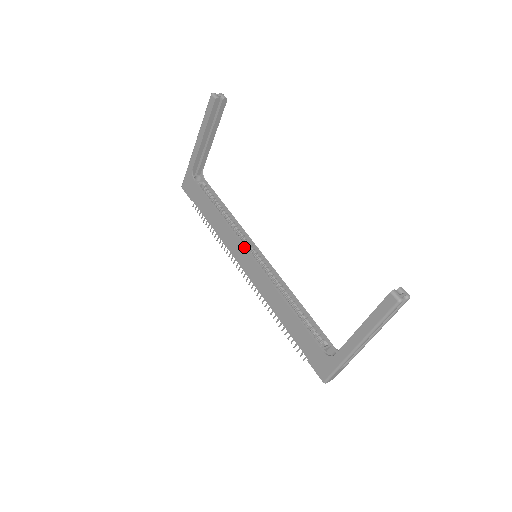
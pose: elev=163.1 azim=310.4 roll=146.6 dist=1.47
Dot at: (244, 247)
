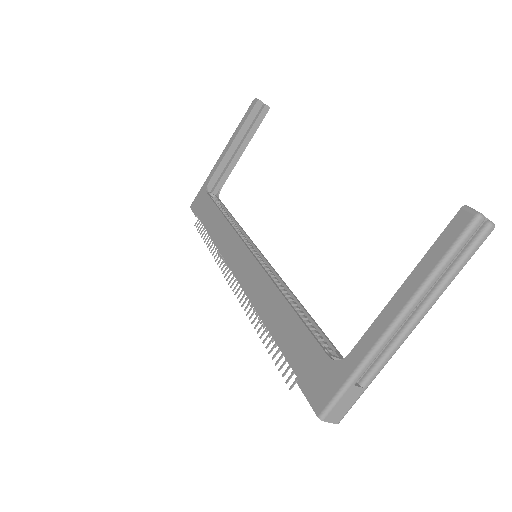
Dot at: (243, 242)
